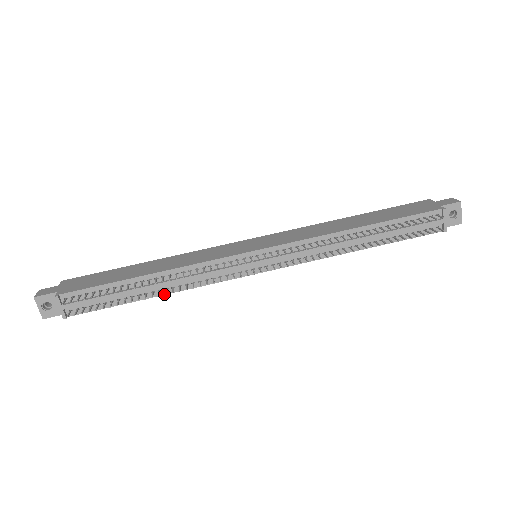
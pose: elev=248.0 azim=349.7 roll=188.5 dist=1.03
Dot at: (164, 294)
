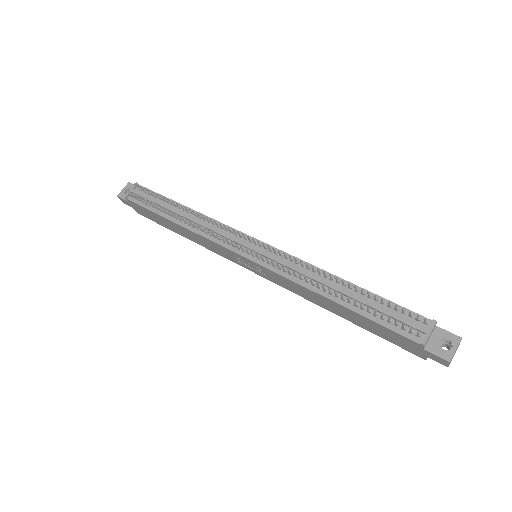
Dot at: (181, 225)
